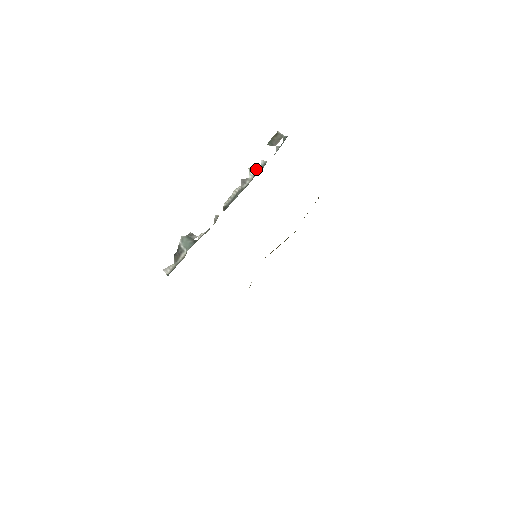
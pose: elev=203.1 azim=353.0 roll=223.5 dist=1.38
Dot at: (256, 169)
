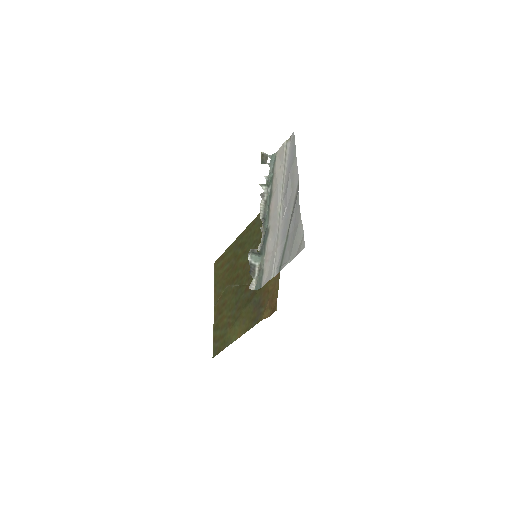
Dot at: (265, 184)
